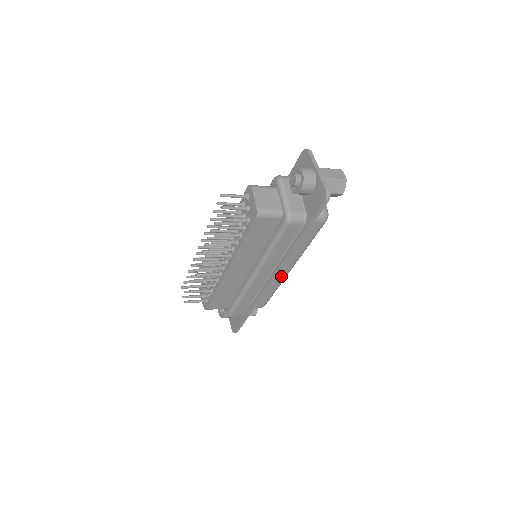
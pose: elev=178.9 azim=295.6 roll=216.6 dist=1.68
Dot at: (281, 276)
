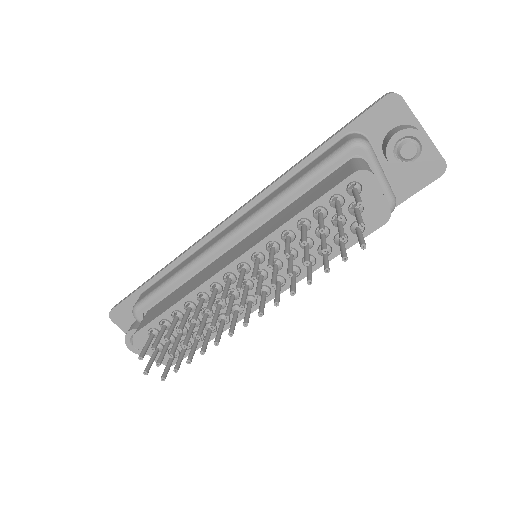
Dot at: occluded
